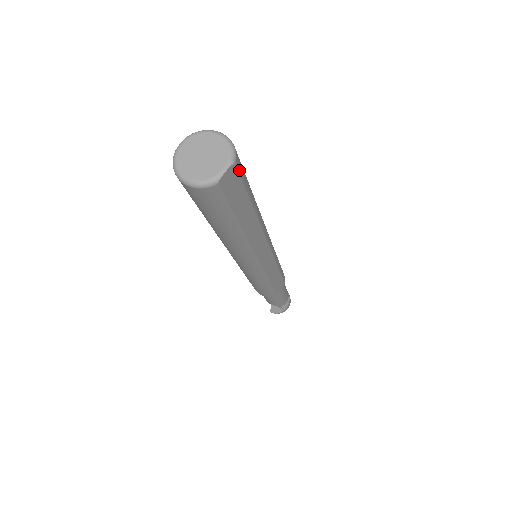
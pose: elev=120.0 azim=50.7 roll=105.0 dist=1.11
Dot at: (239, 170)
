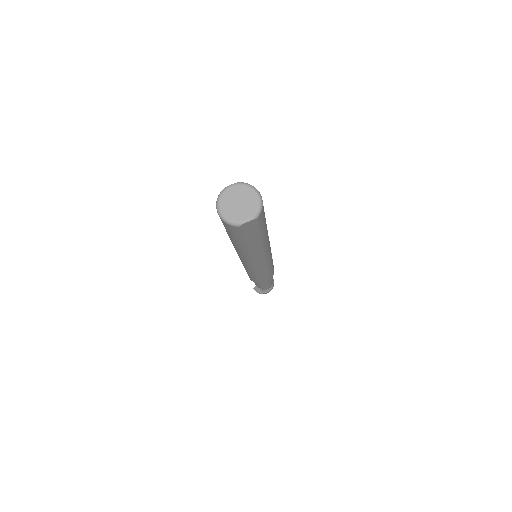
Dot at: (259, 221)
